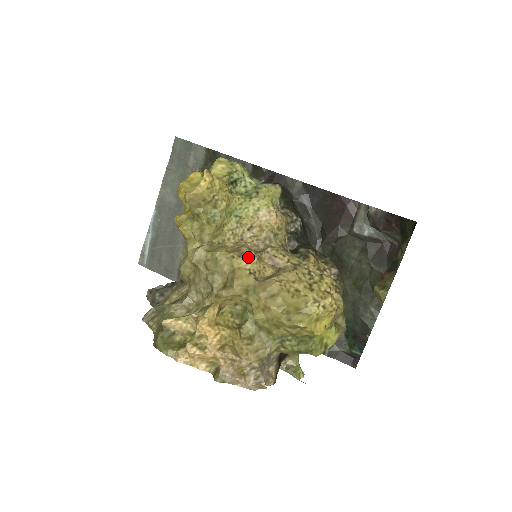
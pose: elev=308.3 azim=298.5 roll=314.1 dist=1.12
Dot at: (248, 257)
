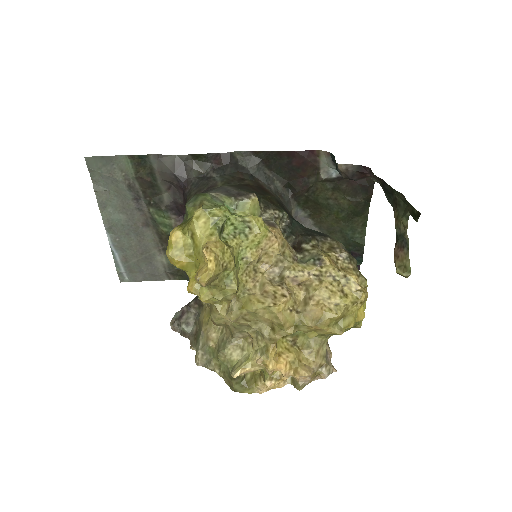
Dot at: (282, 299)
